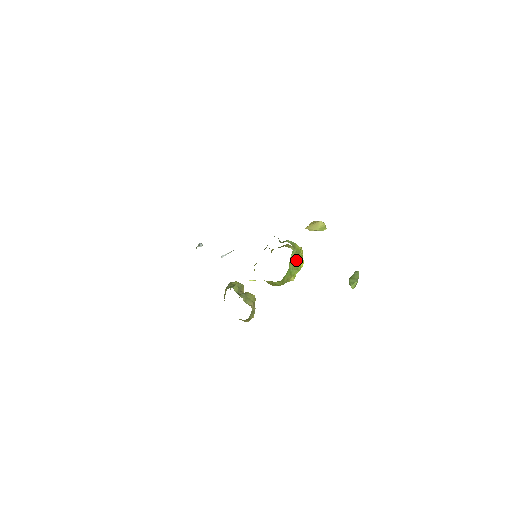
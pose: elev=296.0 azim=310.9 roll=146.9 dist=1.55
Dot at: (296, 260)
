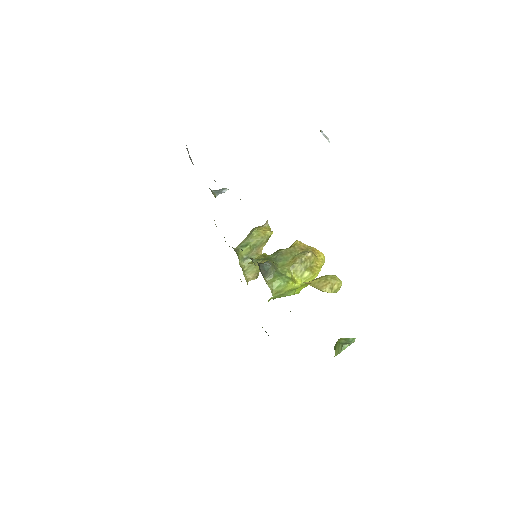
Dot at: (284, 296)
